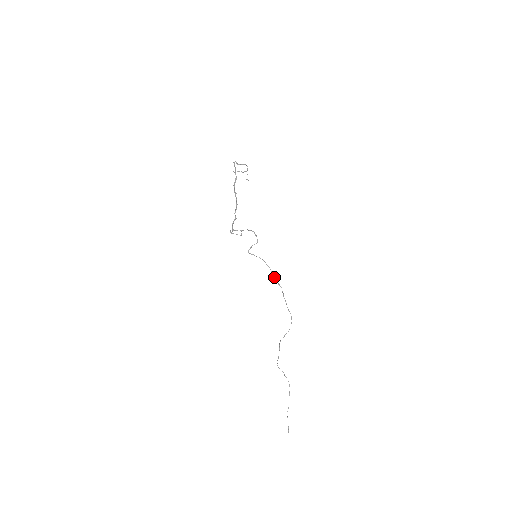
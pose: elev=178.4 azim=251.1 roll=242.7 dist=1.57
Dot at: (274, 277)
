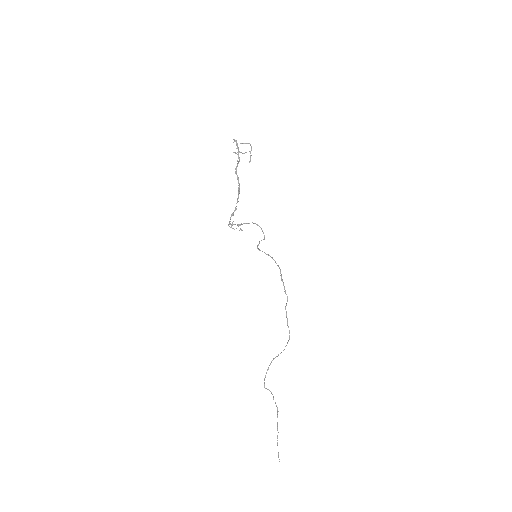
Dot at: occluded
